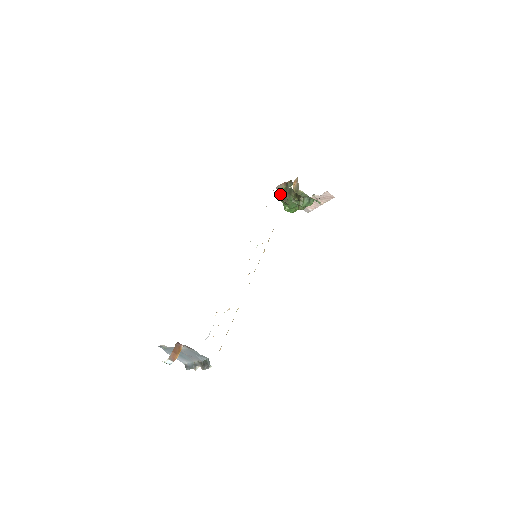
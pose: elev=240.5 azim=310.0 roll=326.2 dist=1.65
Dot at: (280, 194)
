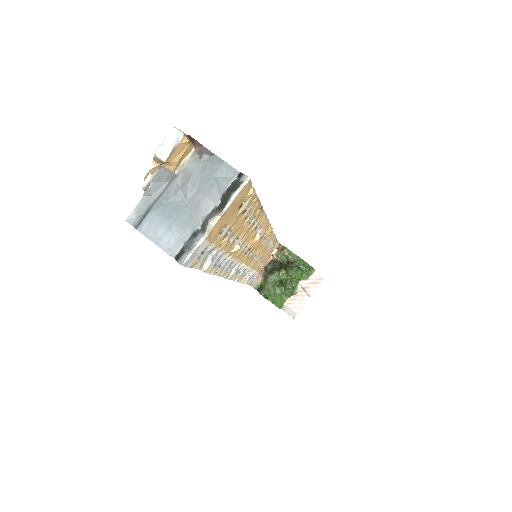
Dot at: occluded
